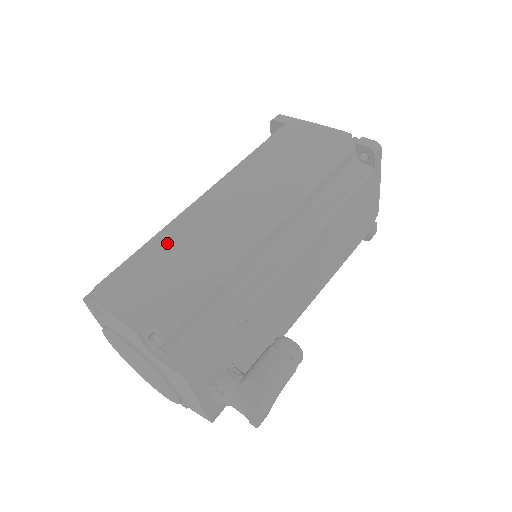
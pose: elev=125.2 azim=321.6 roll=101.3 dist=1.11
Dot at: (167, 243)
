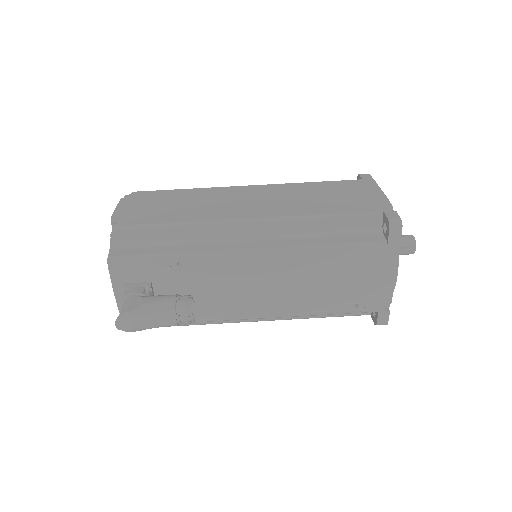
Dot at: (190, 194)
